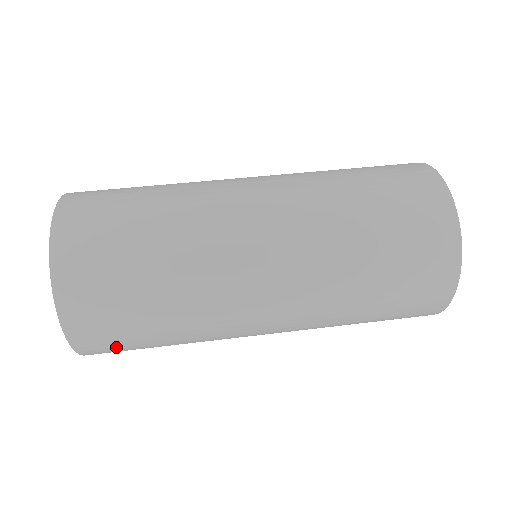
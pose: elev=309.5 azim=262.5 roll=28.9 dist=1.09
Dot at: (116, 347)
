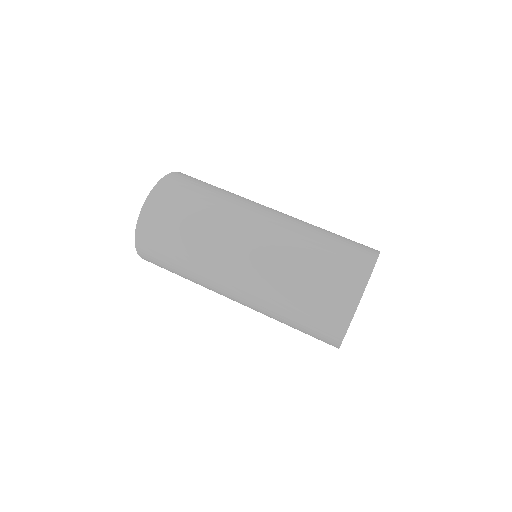
Dot at: (155, 242)
